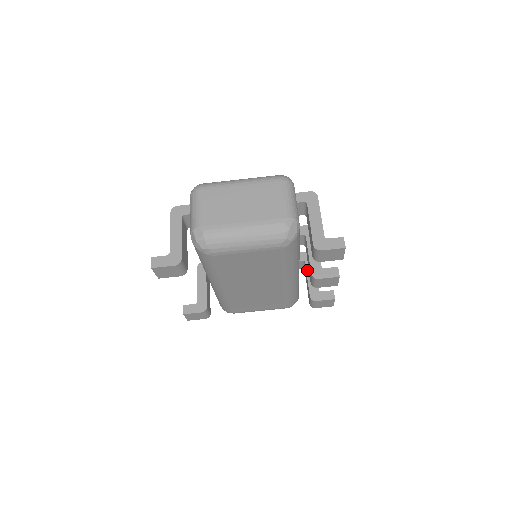
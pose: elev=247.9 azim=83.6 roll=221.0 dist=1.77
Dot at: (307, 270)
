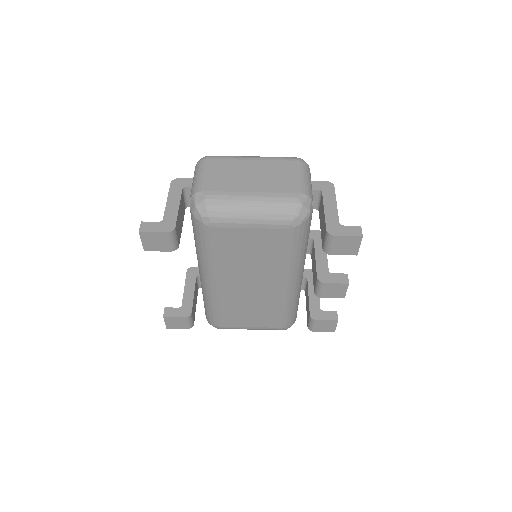
Dot at: (309, 287)
